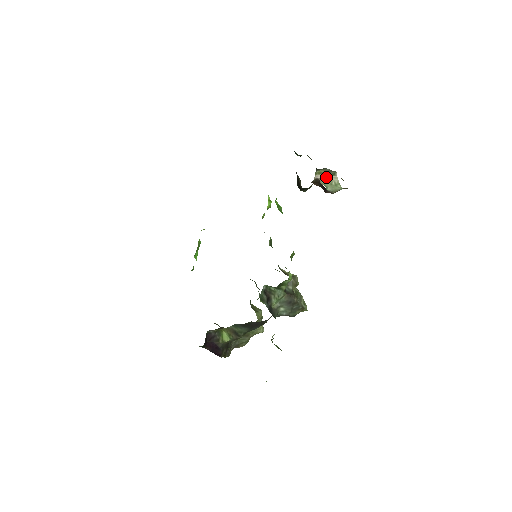
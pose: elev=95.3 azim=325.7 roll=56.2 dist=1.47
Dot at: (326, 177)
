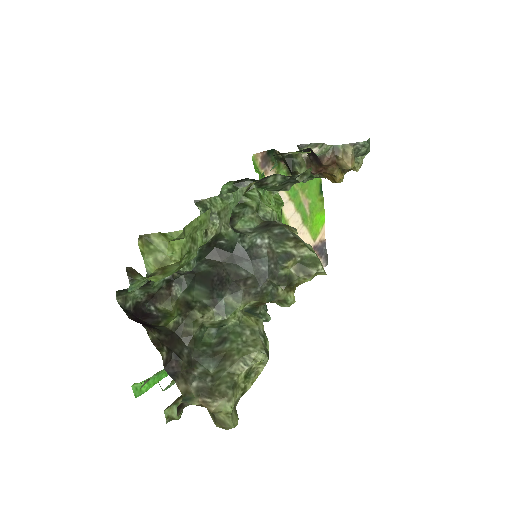
Dot at: (316, 153)
